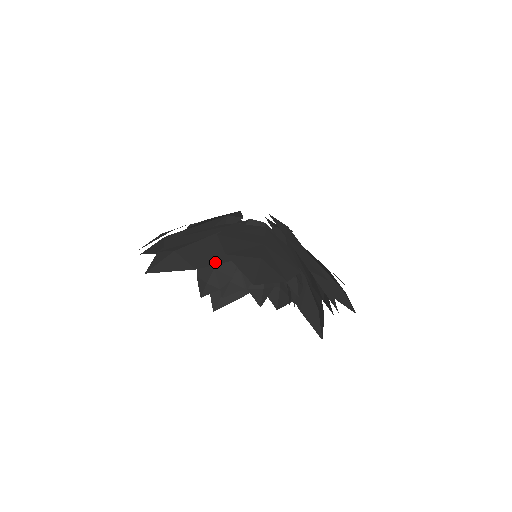
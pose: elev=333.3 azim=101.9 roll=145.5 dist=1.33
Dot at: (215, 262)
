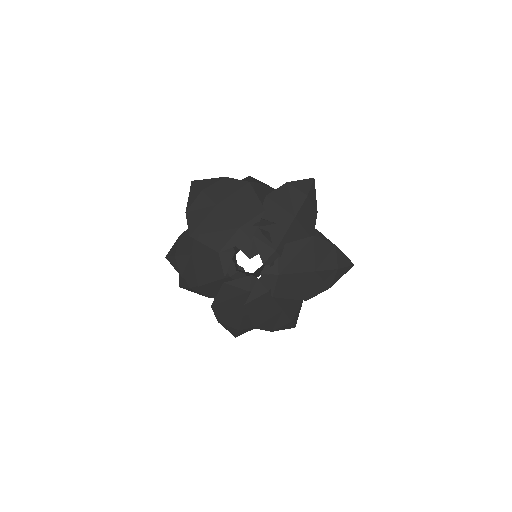
Dot at: occluded
